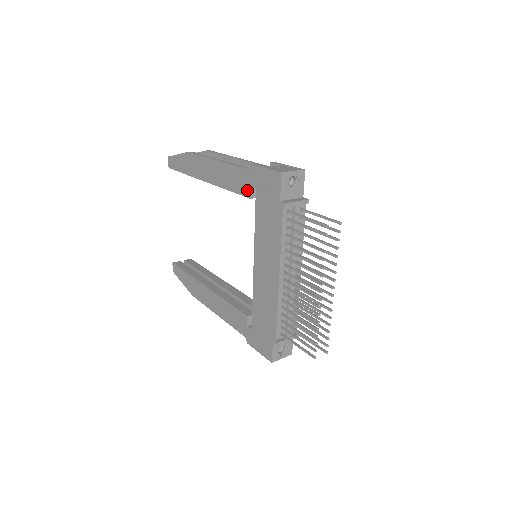
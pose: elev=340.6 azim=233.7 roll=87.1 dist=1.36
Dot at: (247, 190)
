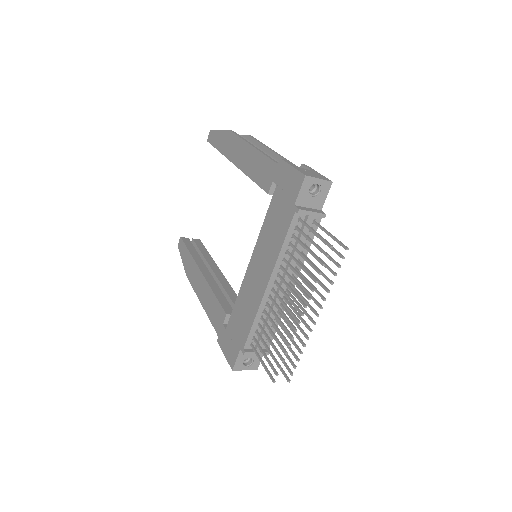
Dot at: (268, 184)
